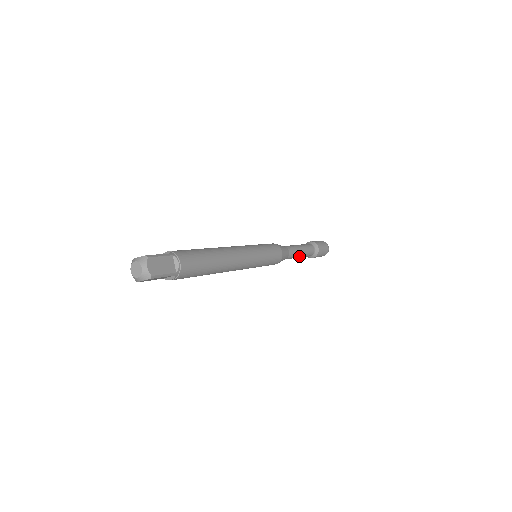
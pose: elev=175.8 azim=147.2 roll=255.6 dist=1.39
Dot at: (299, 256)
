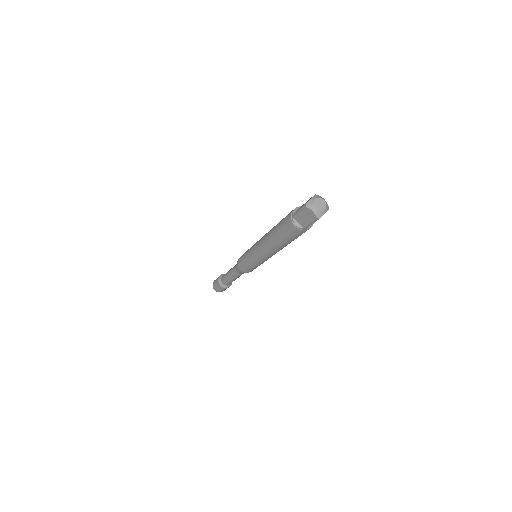
Dot at: (233, 278)
